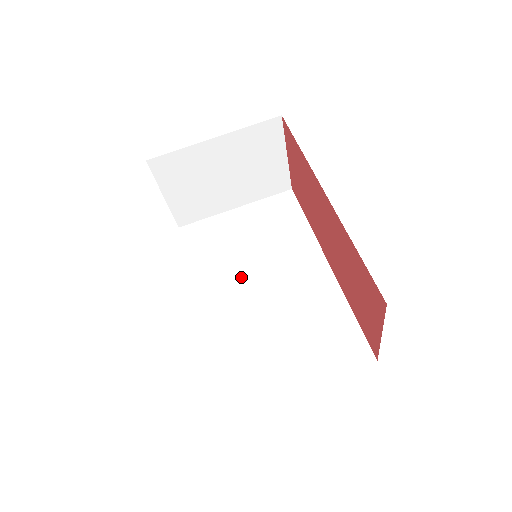
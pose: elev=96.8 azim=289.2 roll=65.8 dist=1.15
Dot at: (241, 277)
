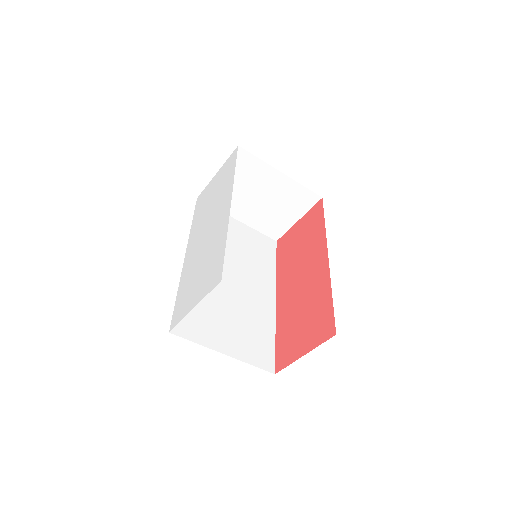
Dot at: occluded
